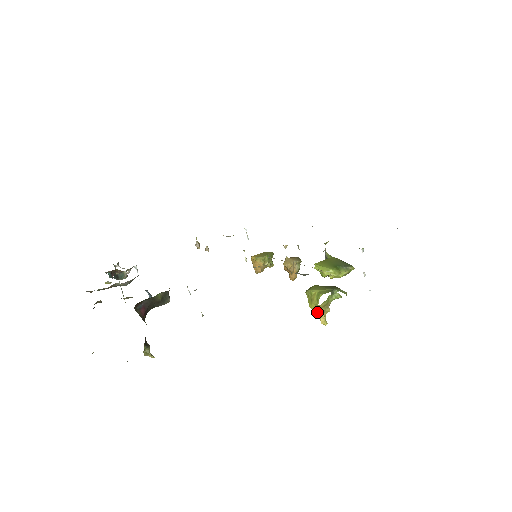
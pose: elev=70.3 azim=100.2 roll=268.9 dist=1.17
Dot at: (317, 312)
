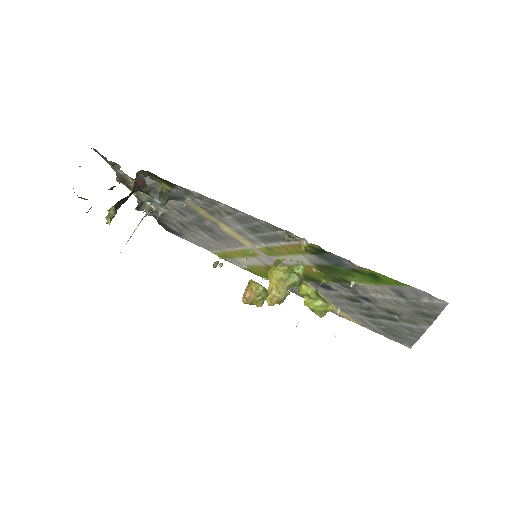
Dot at: (270, 286)
